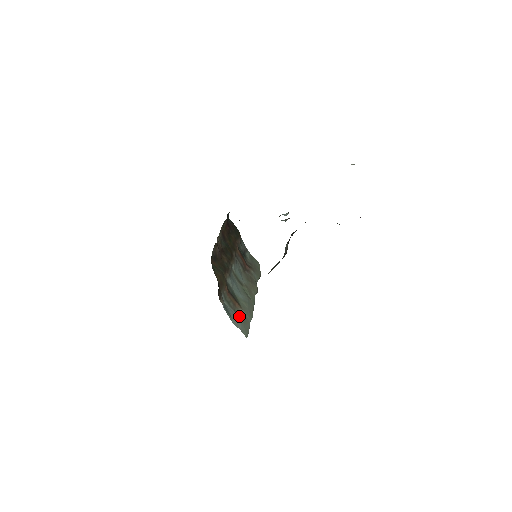
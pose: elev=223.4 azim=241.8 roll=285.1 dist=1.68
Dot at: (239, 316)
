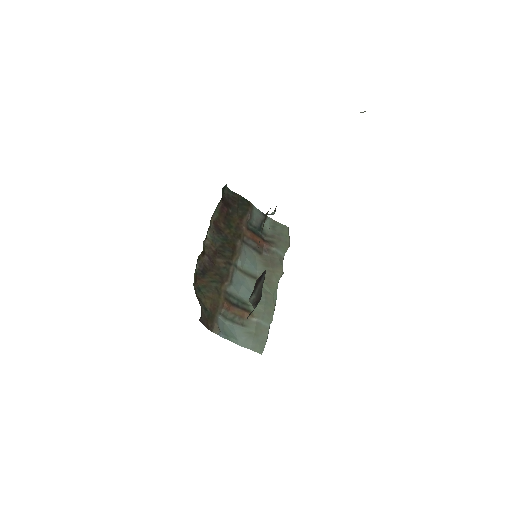
Dot at: (249, 330)
